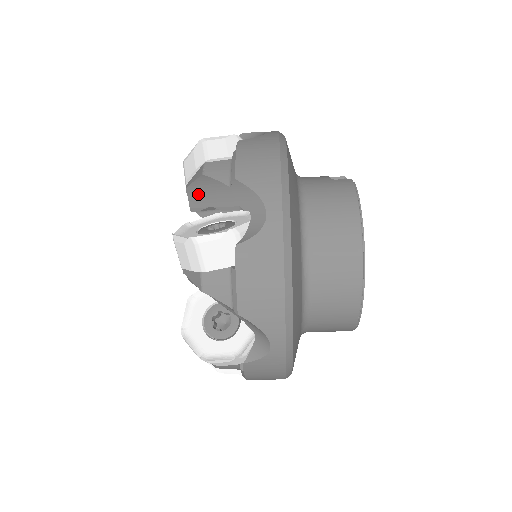
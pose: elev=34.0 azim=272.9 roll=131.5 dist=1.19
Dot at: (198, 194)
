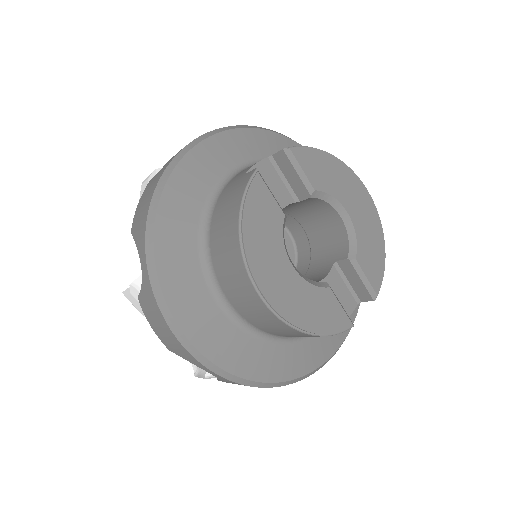
Dot at: occluded
